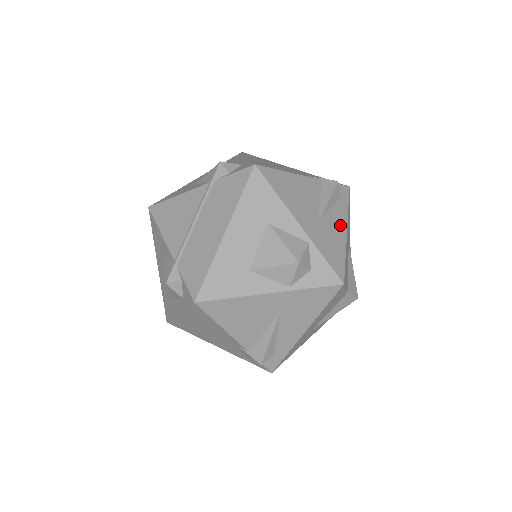
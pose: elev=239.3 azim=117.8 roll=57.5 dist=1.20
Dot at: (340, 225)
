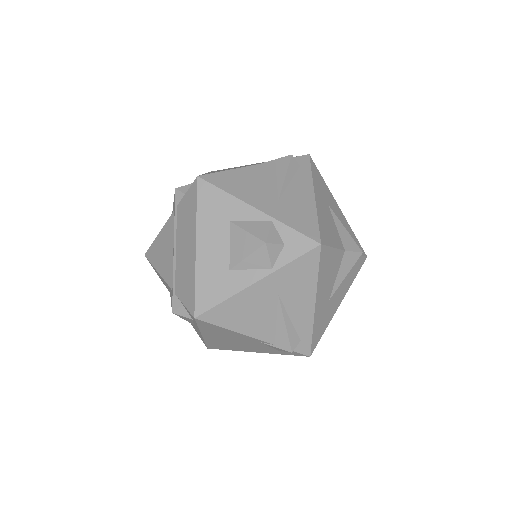
Dot at: (305, 193)
